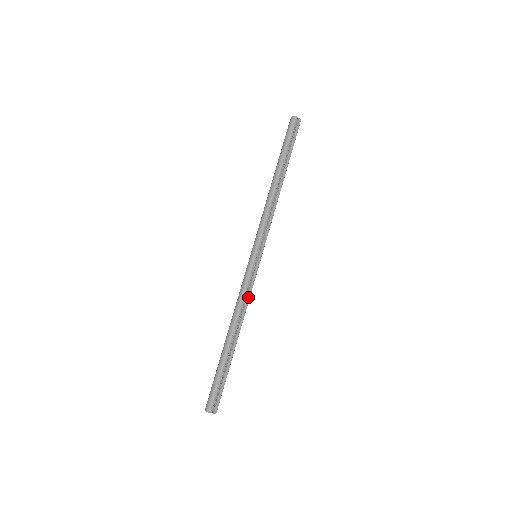
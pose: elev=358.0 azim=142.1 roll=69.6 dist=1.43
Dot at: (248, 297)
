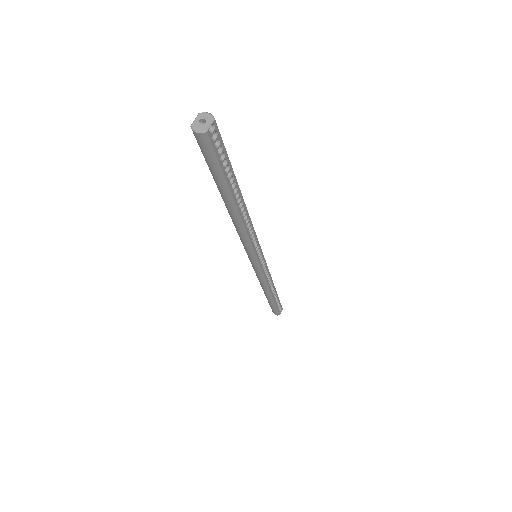
Dot at: (269, 275)
